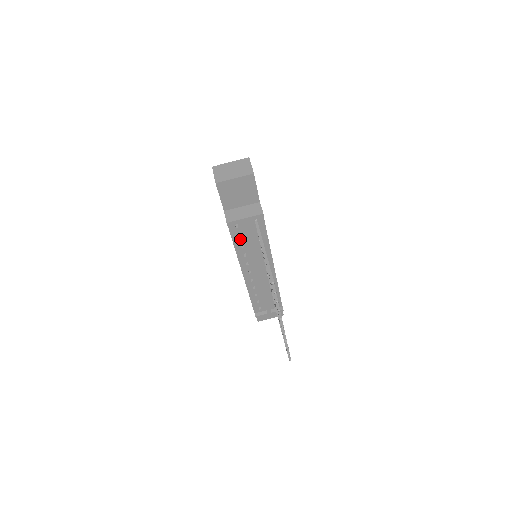
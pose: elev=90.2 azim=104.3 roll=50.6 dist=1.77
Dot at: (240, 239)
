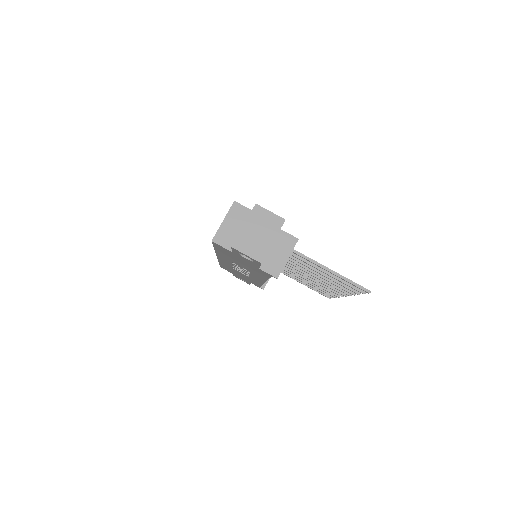
Dot at: occluded
